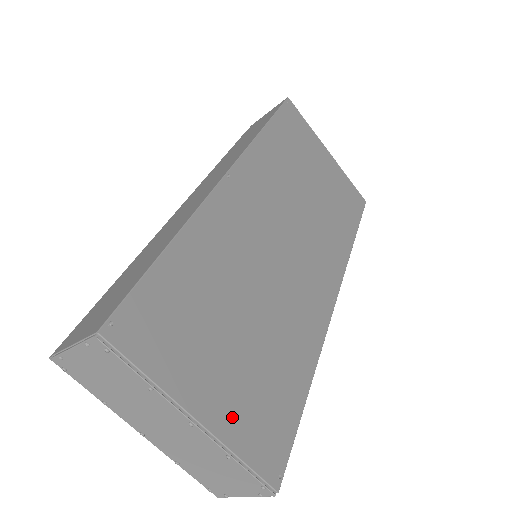
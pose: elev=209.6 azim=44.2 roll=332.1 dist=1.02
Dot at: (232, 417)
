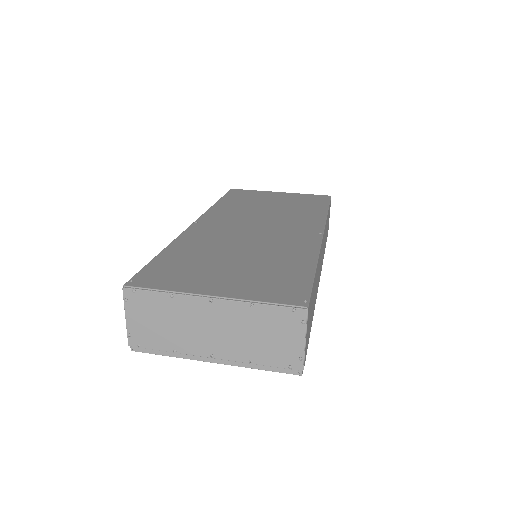
Dot at: (244, 290)
